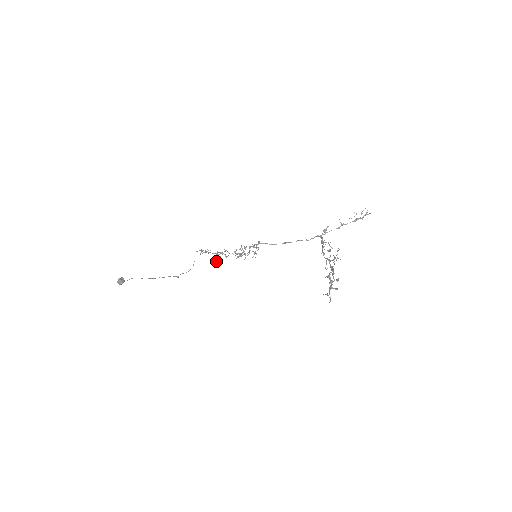
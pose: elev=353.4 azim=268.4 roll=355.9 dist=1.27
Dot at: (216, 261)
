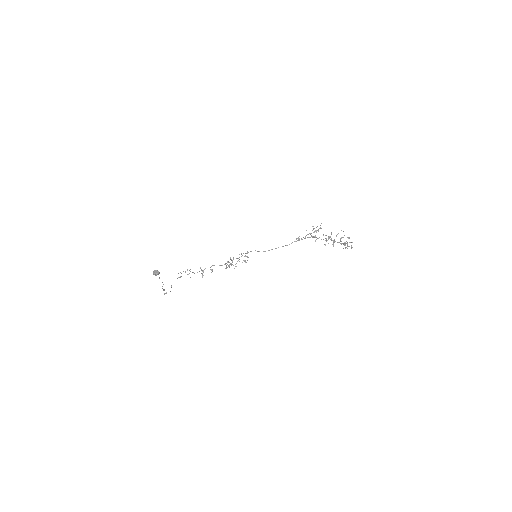
Dot at: (202, 276)
